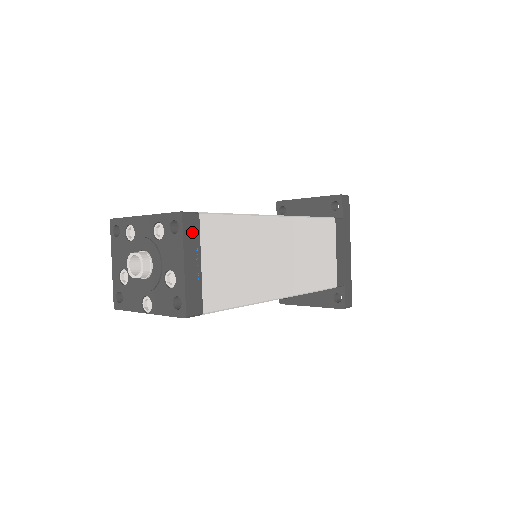
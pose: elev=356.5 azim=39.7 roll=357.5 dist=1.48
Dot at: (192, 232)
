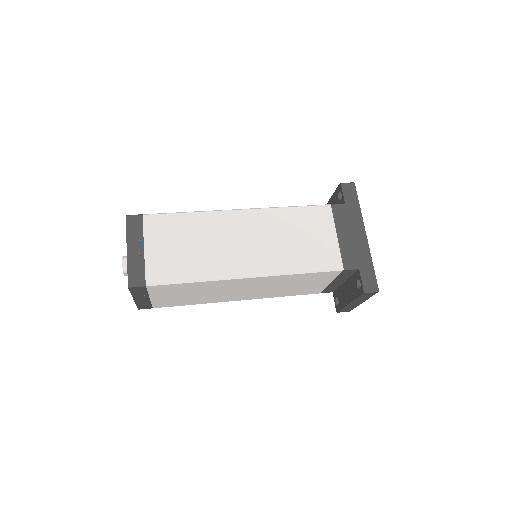
Dot at: (135, 228)
